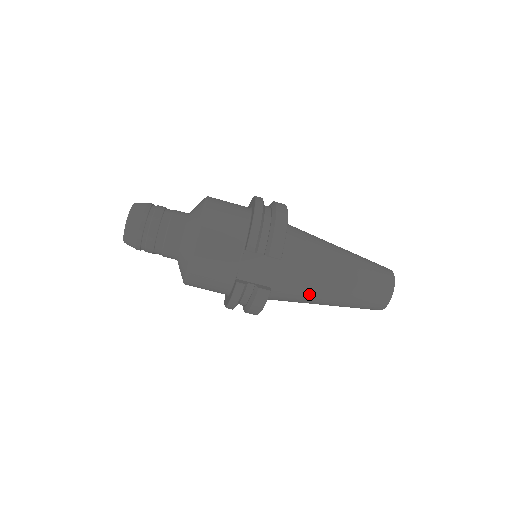
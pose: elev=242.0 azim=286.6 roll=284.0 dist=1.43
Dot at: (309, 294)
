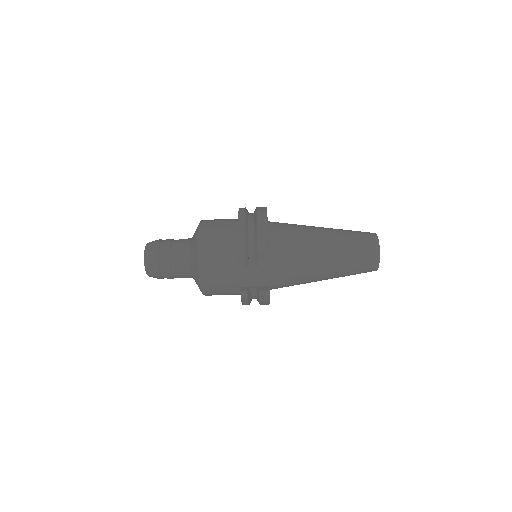
Dot at: (306, 279)
